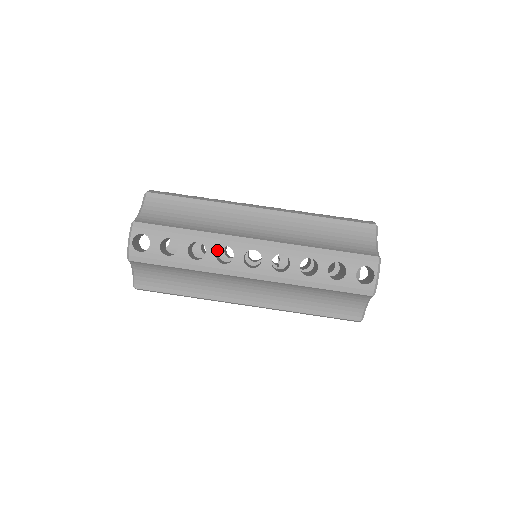
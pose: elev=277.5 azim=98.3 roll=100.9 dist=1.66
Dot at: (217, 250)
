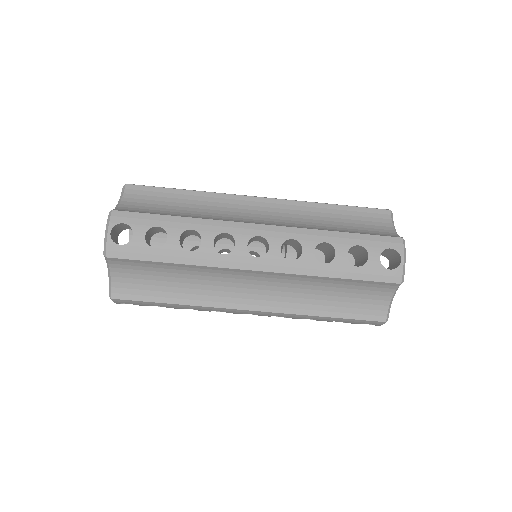
Dot at: (214, 240)
